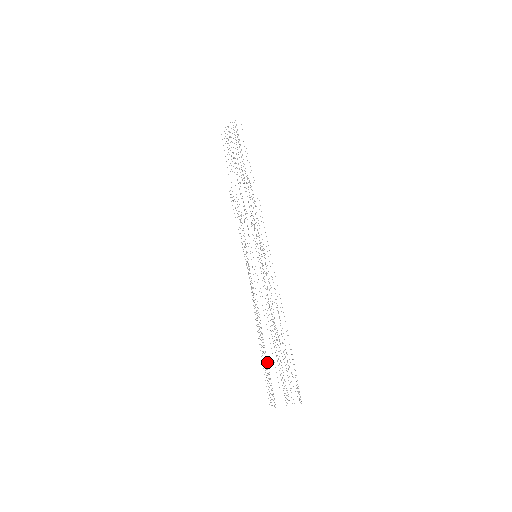
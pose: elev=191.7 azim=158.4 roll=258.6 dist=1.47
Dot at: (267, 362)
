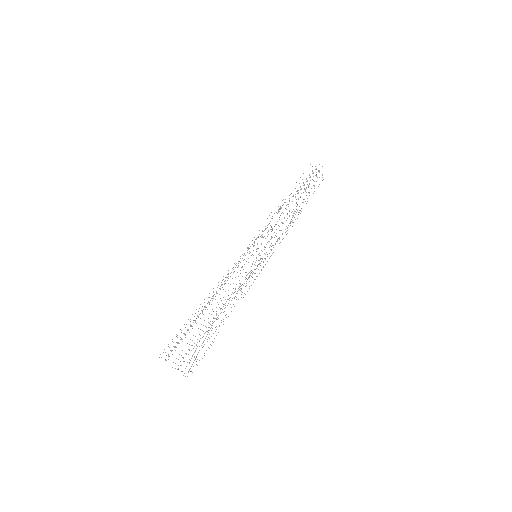
Dot at: occluded
